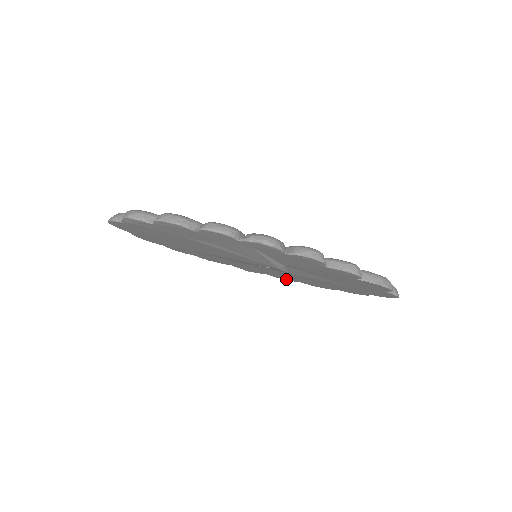
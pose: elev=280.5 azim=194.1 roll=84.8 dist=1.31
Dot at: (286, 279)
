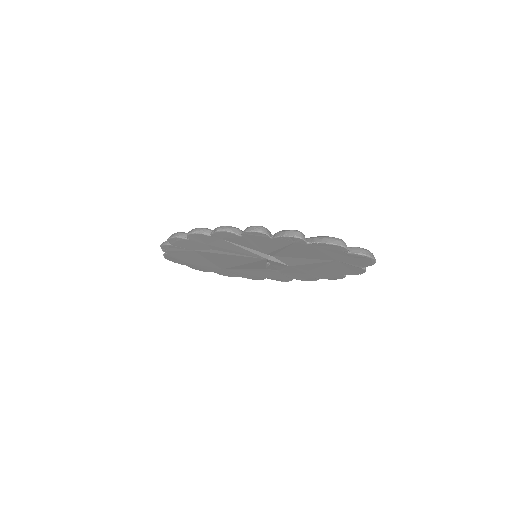
Dot at: (310, 280)
